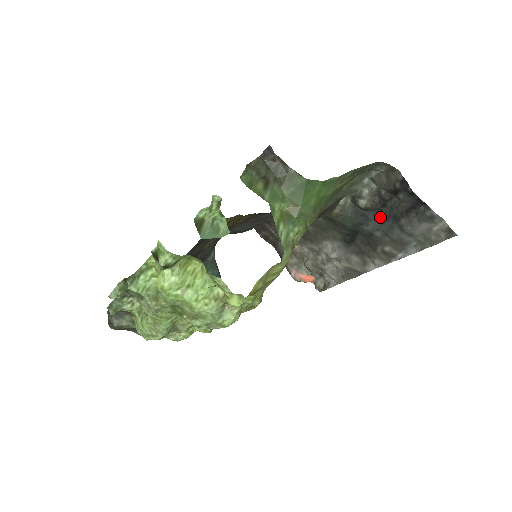
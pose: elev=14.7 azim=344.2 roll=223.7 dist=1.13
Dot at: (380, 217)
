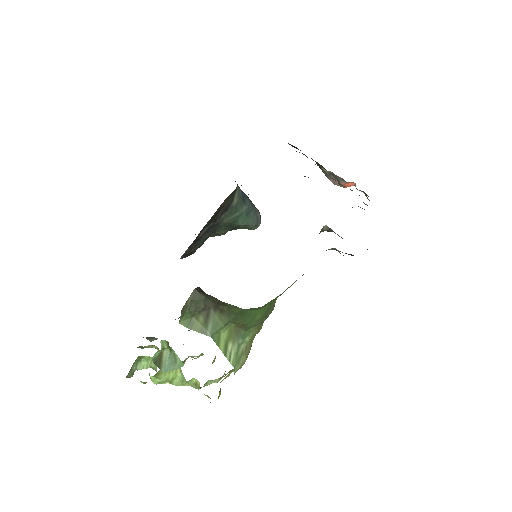
Dot at: occluded
